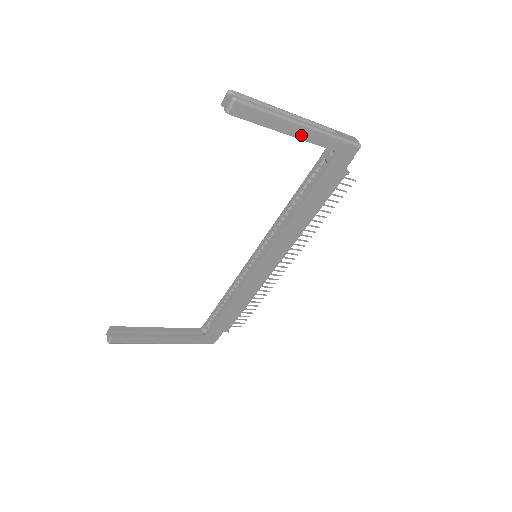
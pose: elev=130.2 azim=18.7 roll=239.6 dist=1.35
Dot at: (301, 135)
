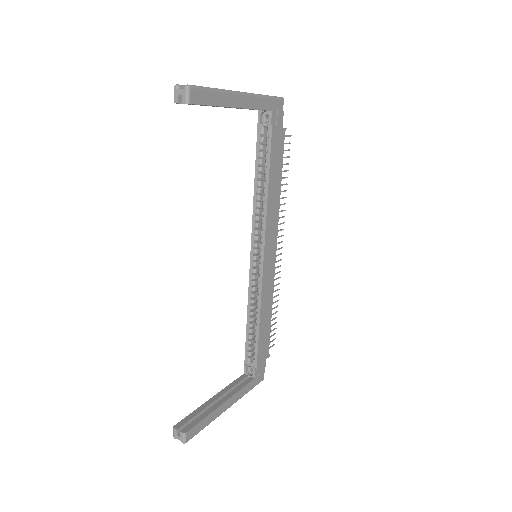
Dot at: (244, 104)
